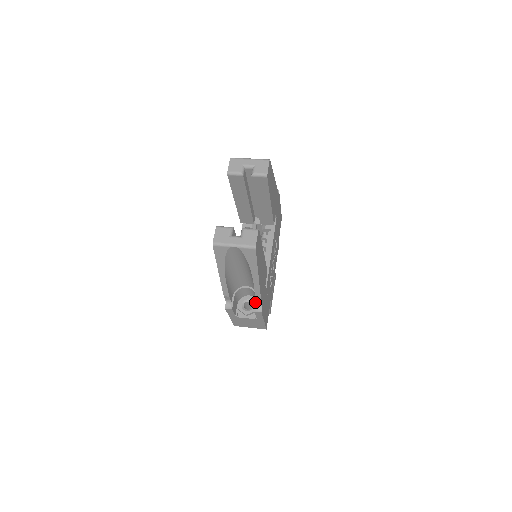
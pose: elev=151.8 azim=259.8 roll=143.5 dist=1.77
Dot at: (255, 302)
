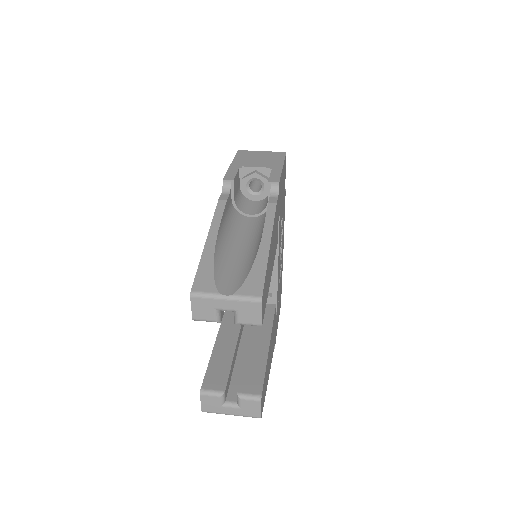
Dot at: occluded
